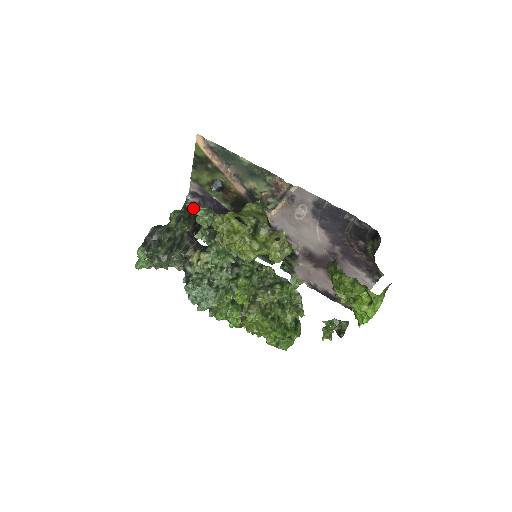
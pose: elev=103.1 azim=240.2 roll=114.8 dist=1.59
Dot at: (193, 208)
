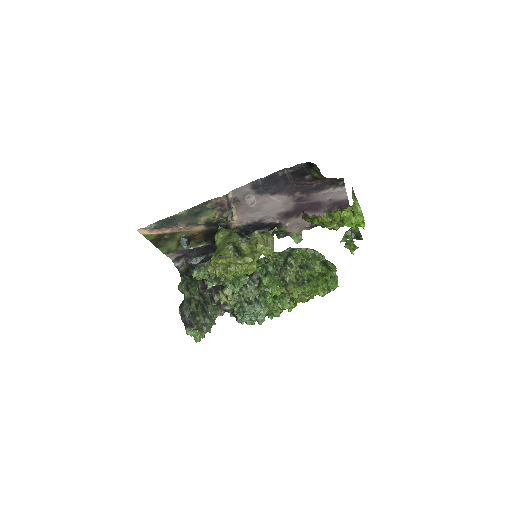
Dot at: (186, 267)
